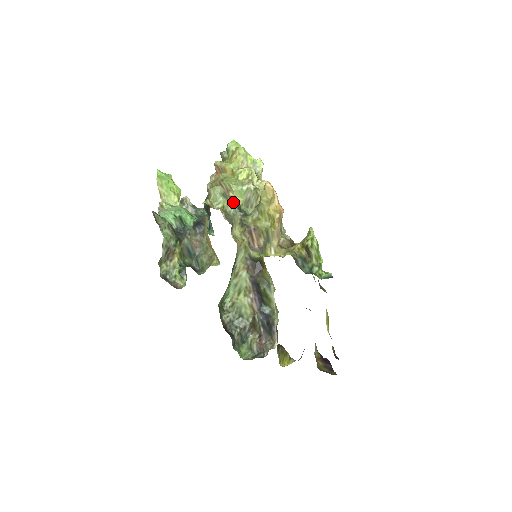
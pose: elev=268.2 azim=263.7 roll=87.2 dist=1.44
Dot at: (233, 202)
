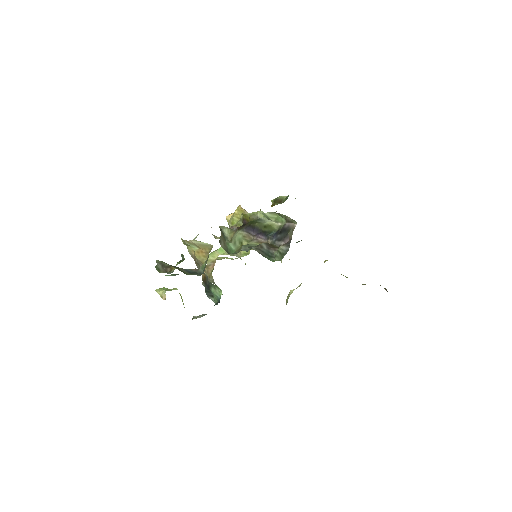
Dot at: occluded
